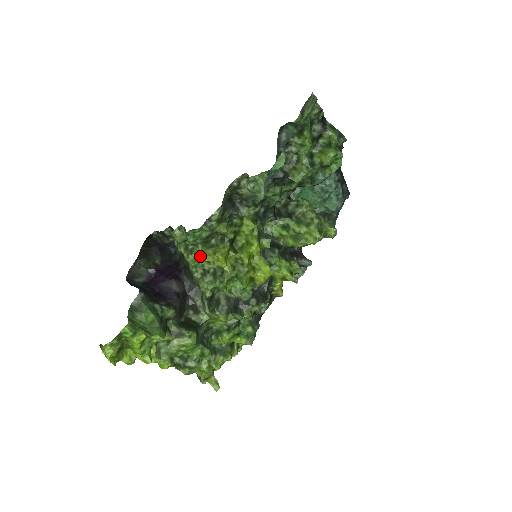
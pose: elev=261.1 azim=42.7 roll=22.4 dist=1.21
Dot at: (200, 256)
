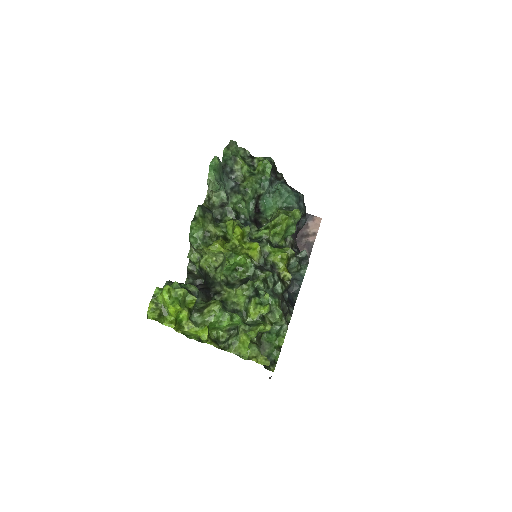
Dot at: (208, 258)
